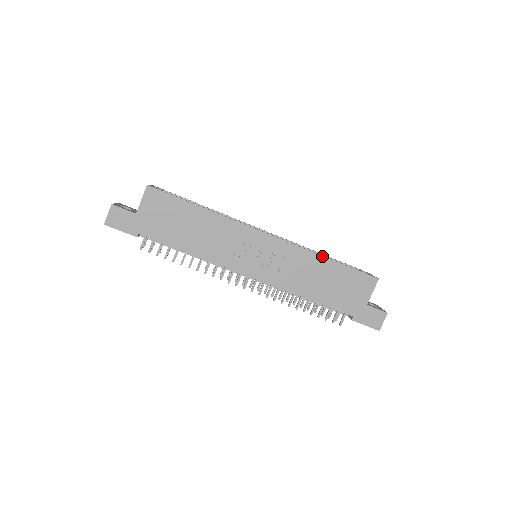
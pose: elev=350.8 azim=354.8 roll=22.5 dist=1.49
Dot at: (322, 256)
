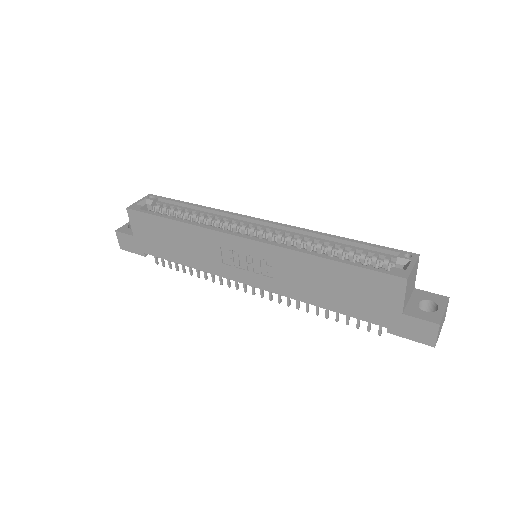
Dot at: (314, 256)
